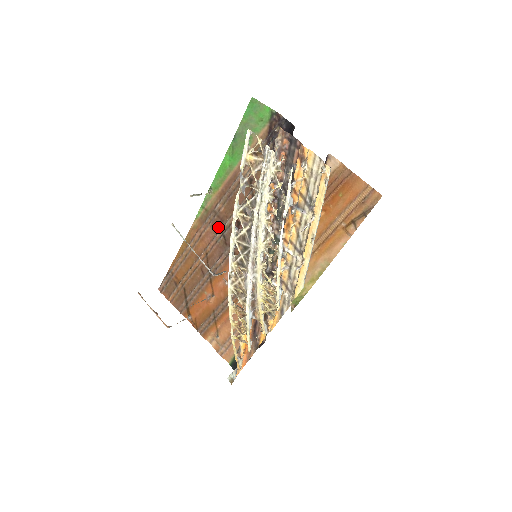
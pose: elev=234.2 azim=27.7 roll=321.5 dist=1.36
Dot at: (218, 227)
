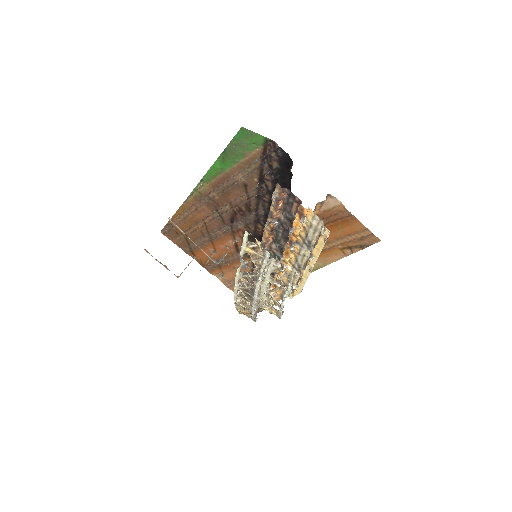
Dot at: (214, 209)
